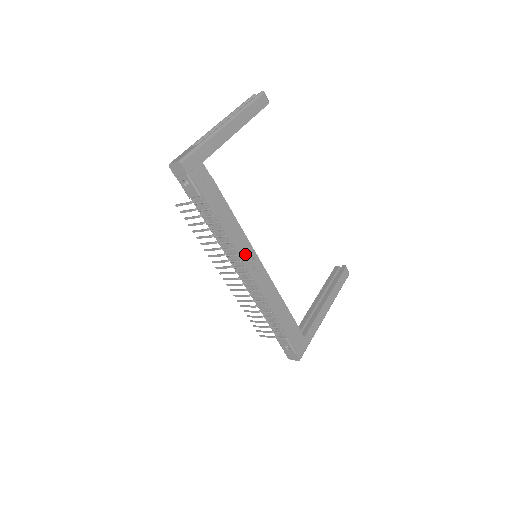
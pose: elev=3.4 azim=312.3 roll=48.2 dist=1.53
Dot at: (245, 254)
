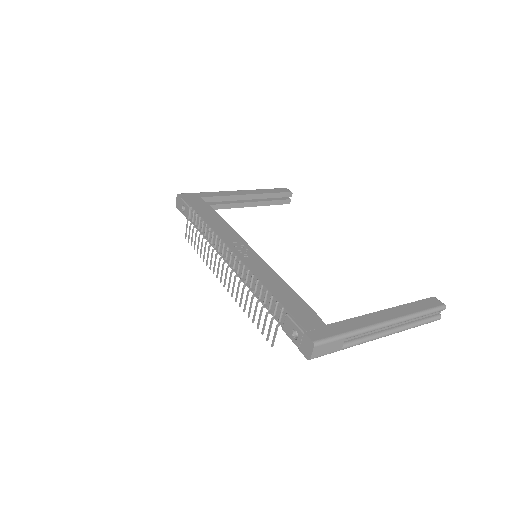
Dot at: (231, 241)
